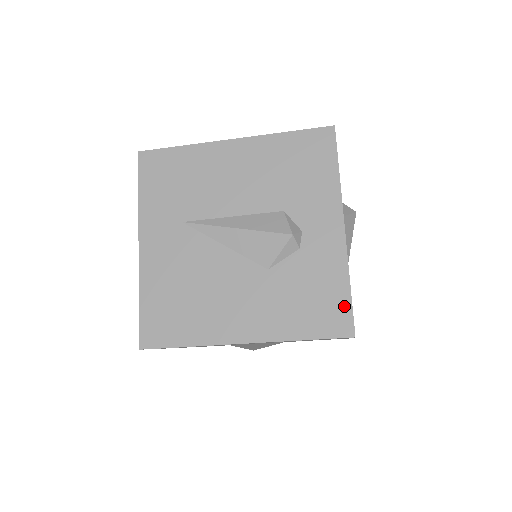
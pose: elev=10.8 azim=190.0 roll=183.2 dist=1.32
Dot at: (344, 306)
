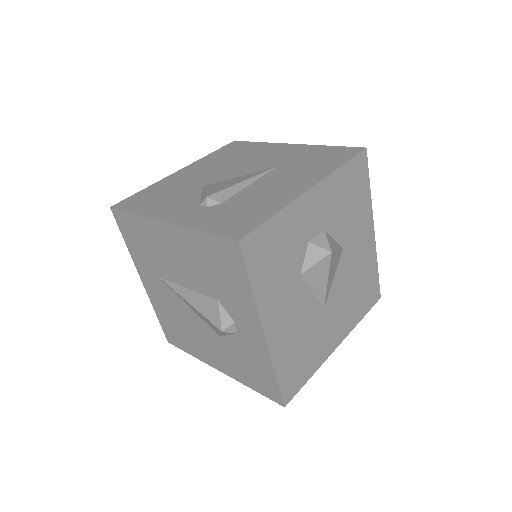
Dot at: (274, 386)
